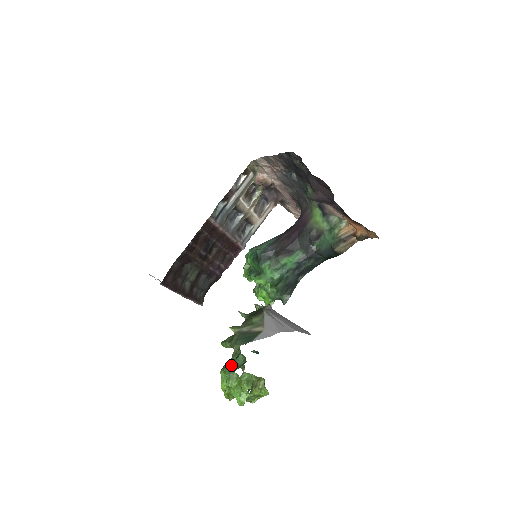
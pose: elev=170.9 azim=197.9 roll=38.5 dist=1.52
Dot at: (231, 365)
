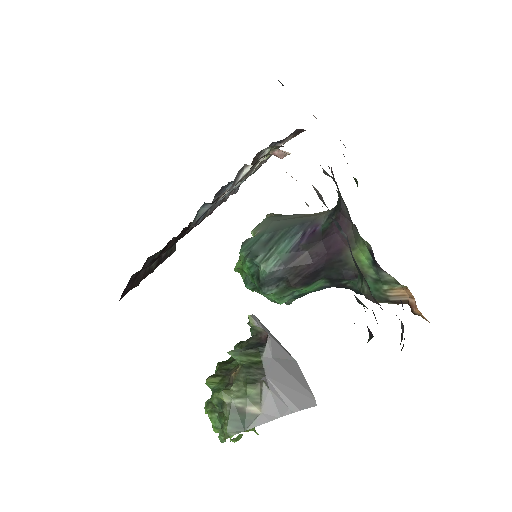
Dot at: (218, 419)
